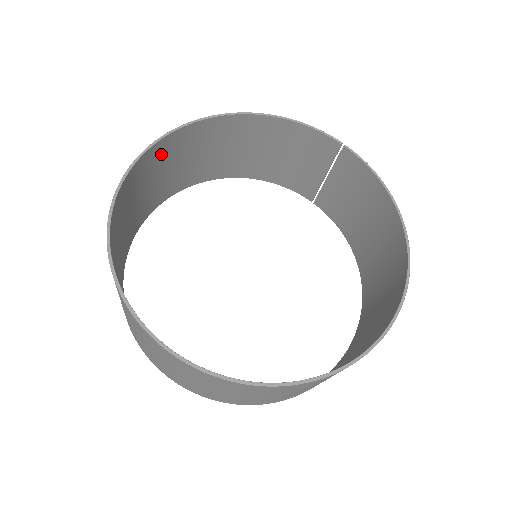
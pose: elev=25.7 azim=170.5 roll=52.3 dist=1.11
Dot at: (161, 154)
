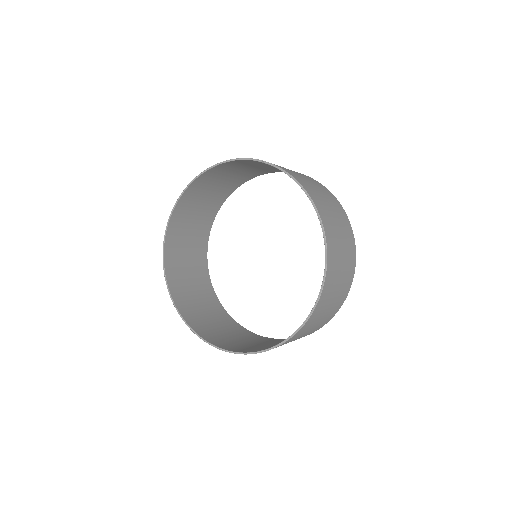
Dot at: (178, 222)
